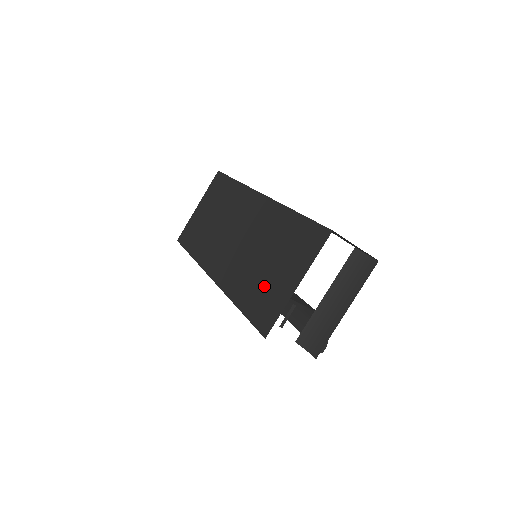
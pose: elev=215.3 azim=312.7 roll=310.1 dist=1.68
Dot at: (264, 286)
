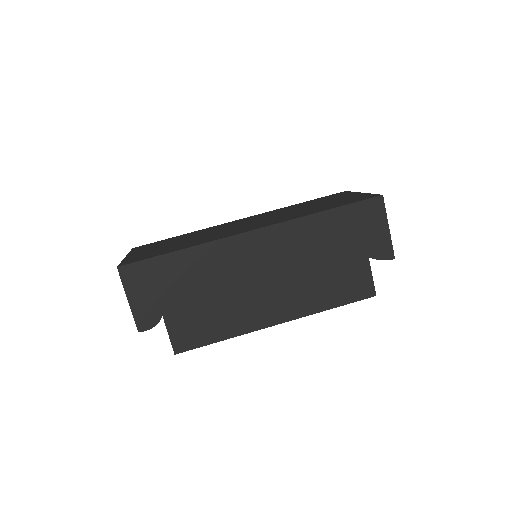
Dot at: (333, 203)
